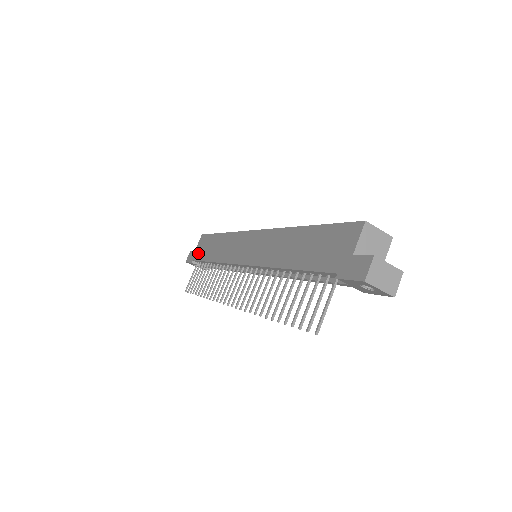
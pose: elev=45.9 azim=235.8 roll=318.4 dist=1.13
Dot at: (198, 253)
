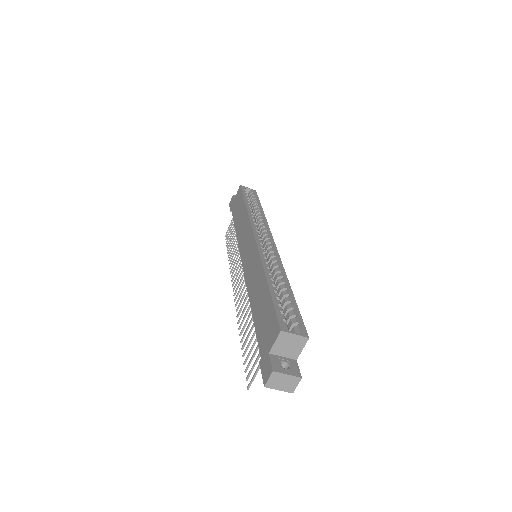
Dot at: (234, 207)
